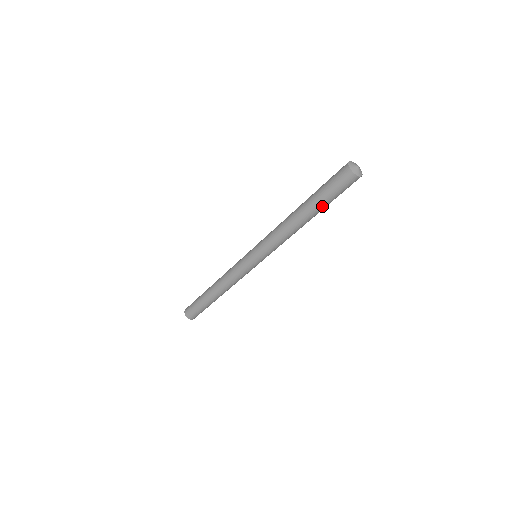
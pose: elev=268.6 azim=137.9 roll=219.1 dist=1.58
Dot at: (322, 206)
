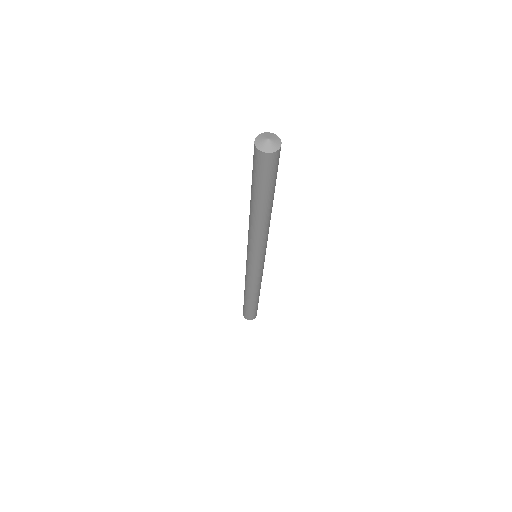
Dot at: (264, 196)
